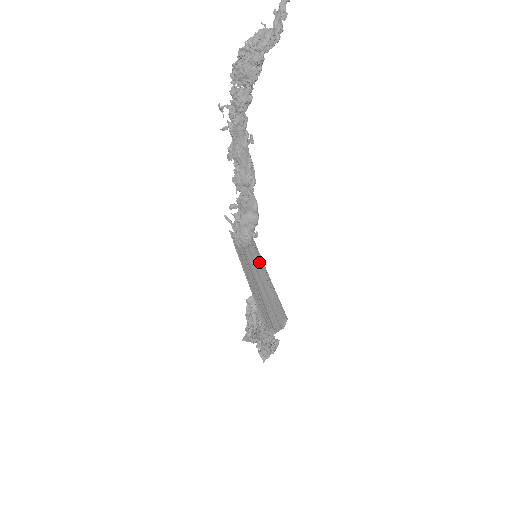
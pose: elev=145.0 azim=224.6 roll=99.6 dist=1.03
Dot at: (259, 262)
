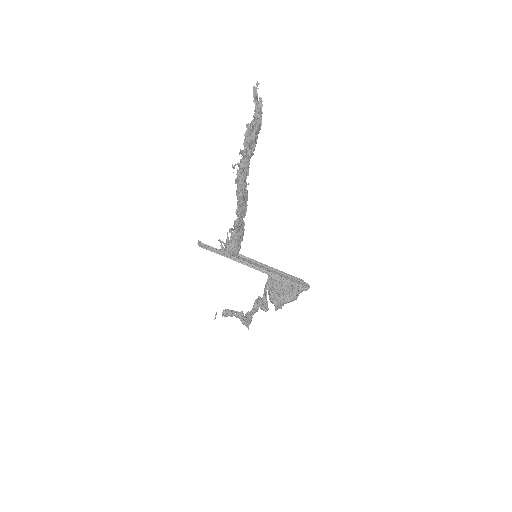
Dot at: (252, 260)
